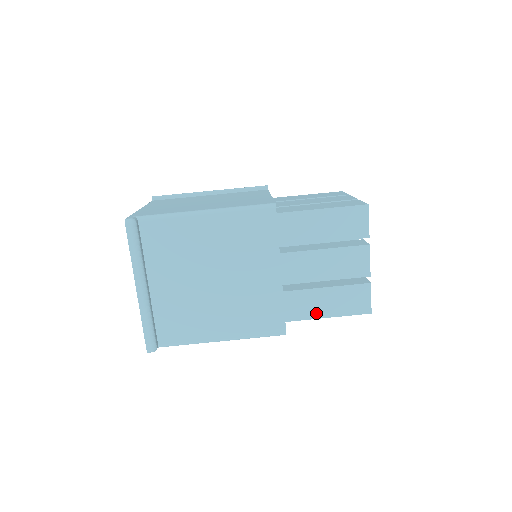
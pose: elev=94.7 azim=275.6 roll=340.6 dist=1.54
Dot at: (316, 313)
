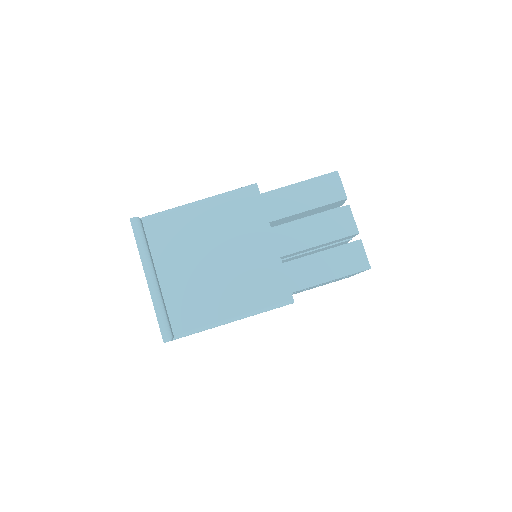
Dot at: (318, 278)
